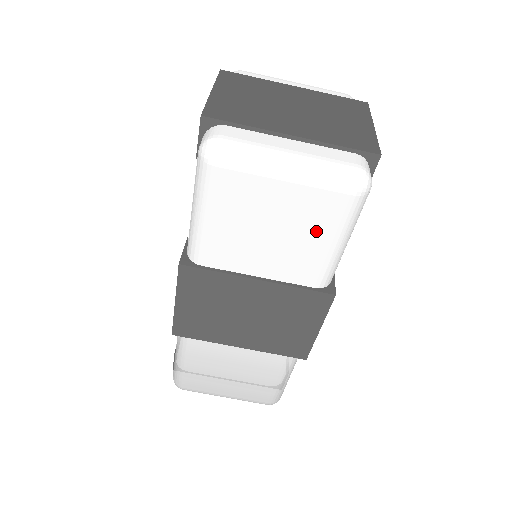
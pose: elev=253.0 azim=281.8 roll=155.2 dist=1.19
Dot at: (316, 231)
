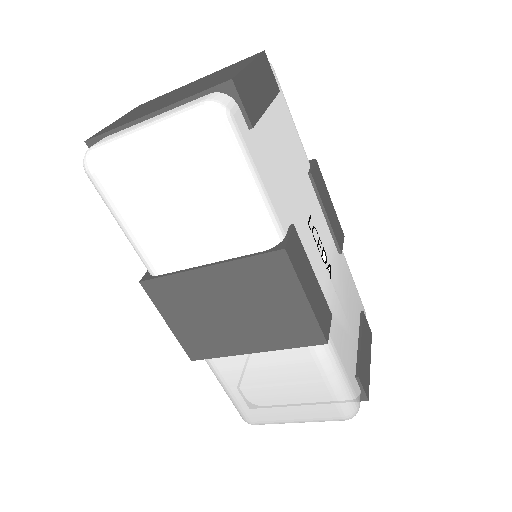
Dot at: (210, 187)
